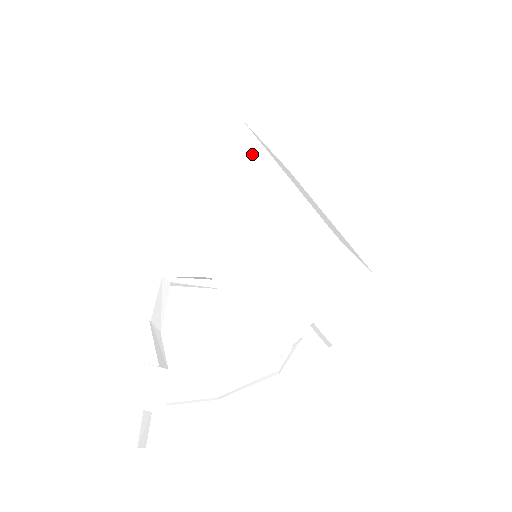
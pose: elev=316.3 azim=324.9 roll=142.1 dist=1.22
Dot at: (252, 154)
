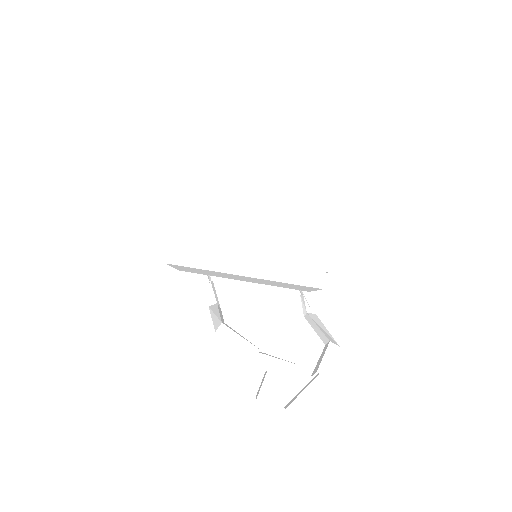
Dot at: (221, 184)
